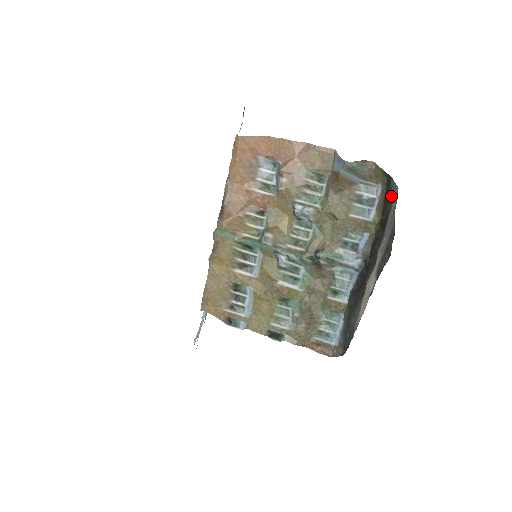
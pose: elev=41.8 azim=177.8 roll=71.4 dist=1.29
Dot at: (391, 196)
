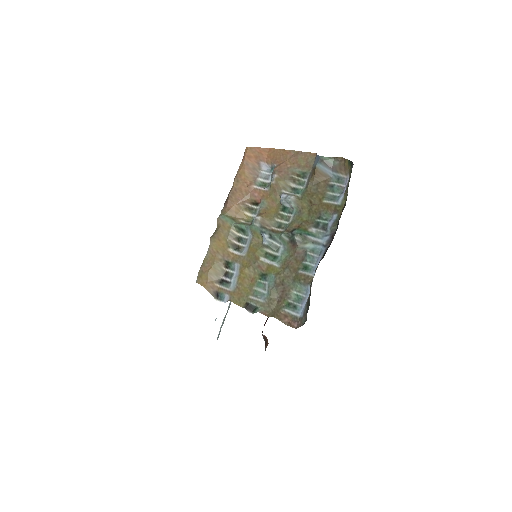
Dot at: occluded
